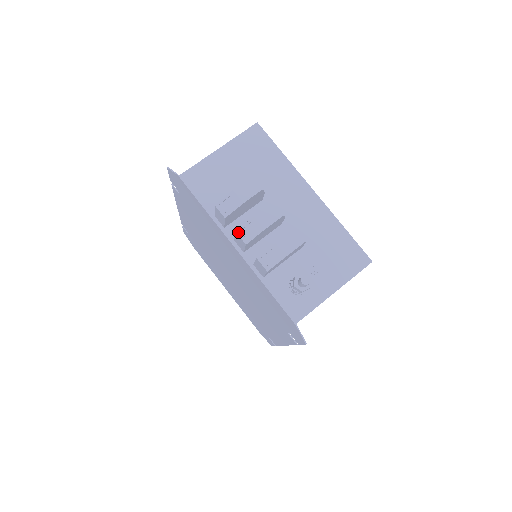
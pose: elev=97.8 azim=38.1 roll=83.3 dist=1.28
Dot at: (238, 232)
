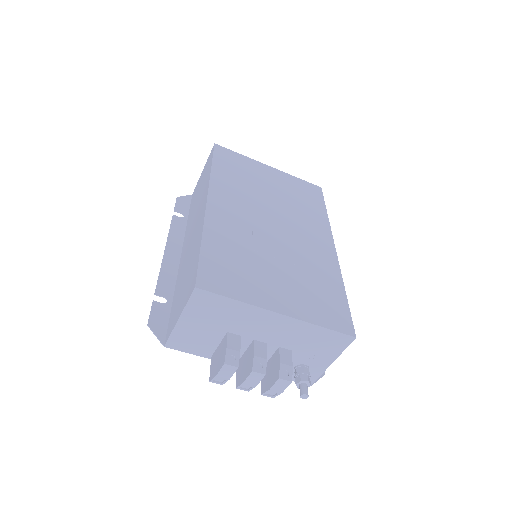
Dot at: occluded
